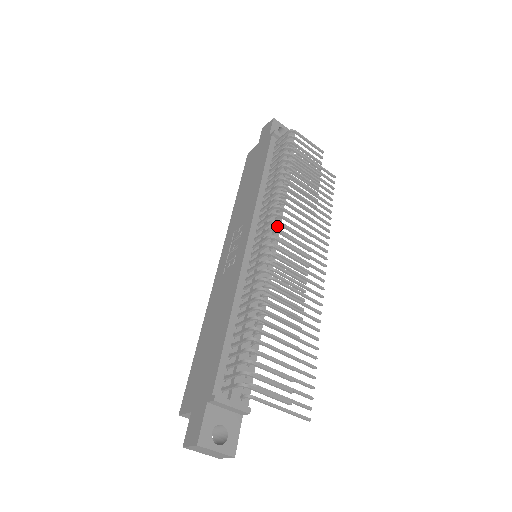
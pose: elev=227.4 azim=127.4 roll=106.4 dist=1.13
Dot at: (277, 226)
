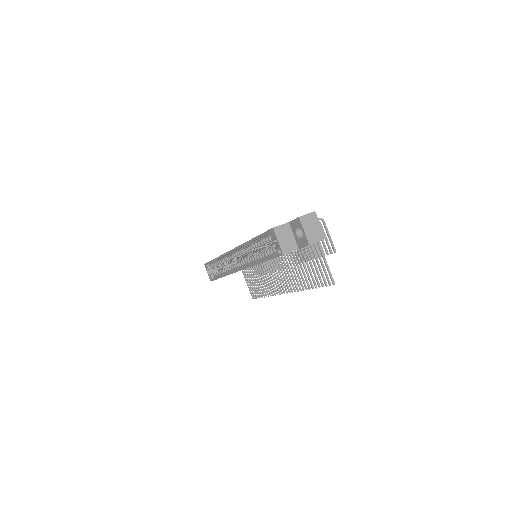
Dot at: occluded
